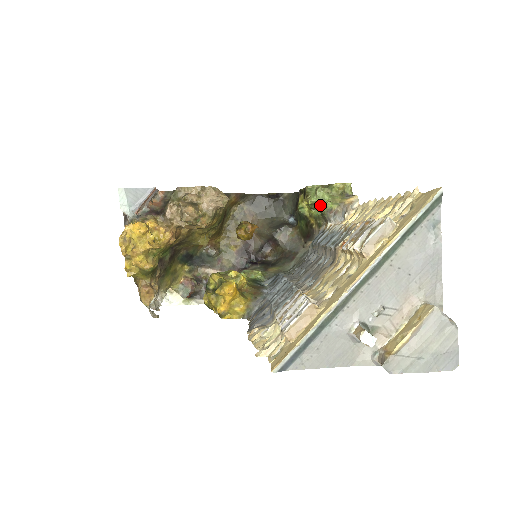
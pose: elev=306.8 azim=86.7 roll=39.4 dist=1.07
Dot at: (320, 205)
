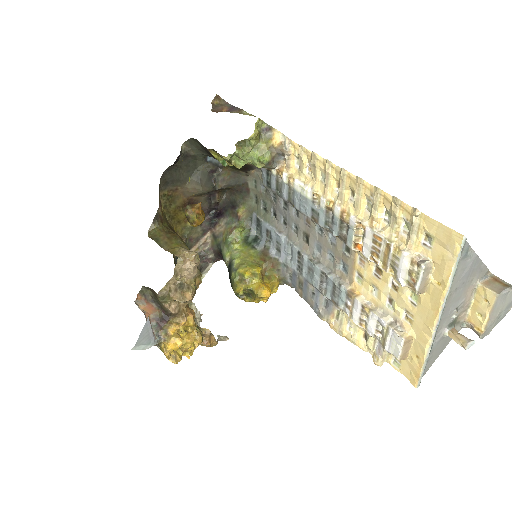
Dot at: (254, 165)
